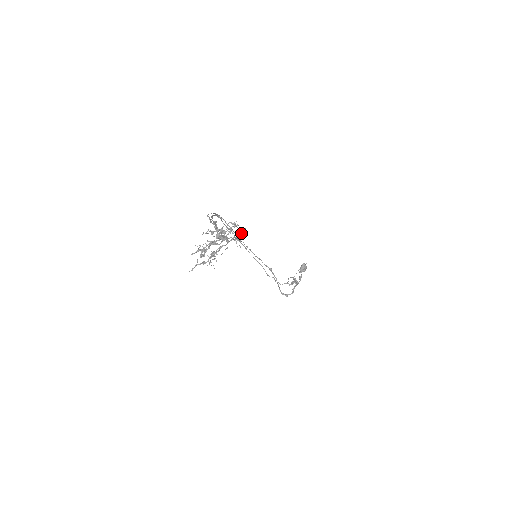
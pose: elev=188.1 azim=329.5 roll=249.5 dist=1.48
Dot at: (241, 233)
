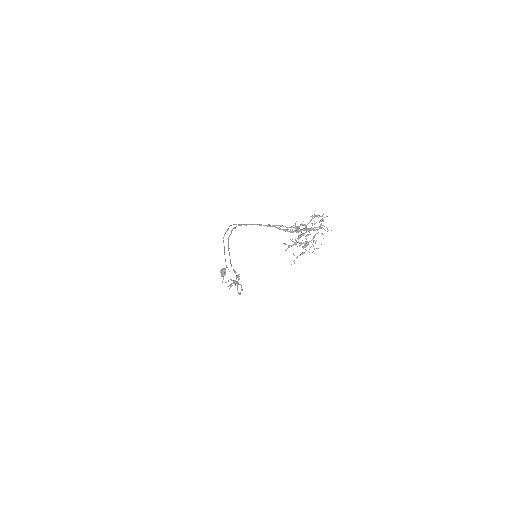
Dot at: (323, 221)
